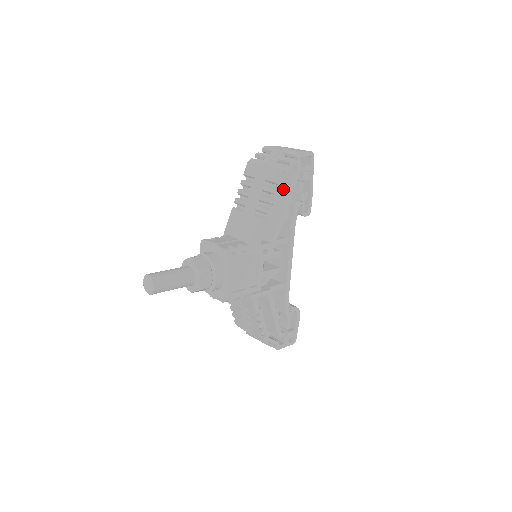
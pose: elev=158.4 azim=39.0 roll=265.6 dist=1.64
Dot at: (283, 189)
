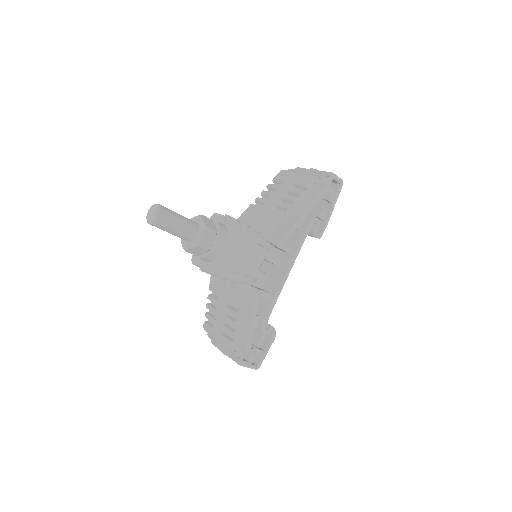
Dot at: (306, 200)
